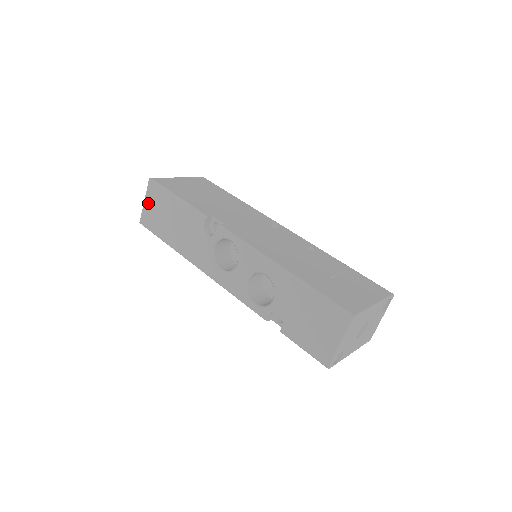
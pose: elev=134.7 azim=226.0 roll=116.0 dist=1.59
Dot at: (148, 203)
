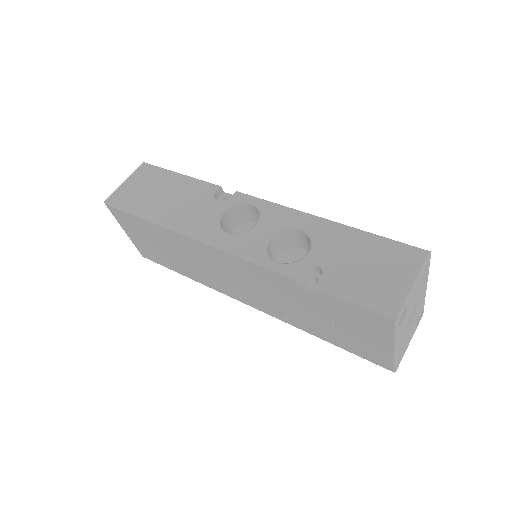
Dot at: (130, 182)
